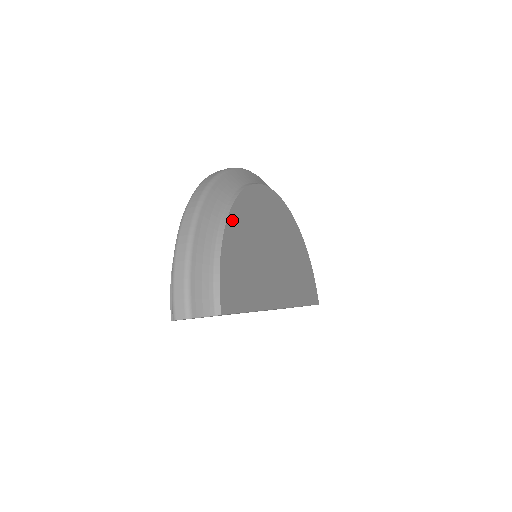
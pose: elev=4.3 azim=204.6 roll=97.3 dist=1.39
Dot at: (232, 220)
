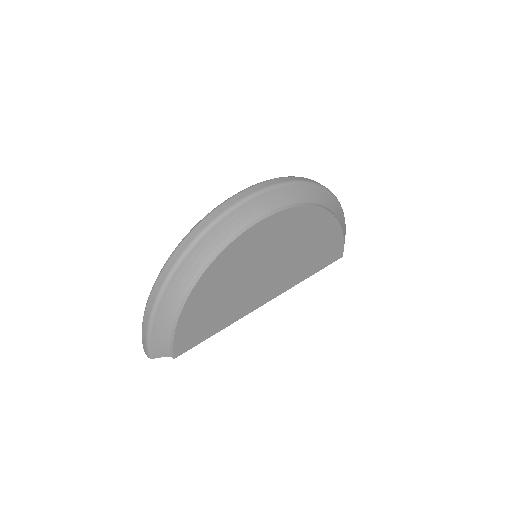
Dot at: (196, 292)
